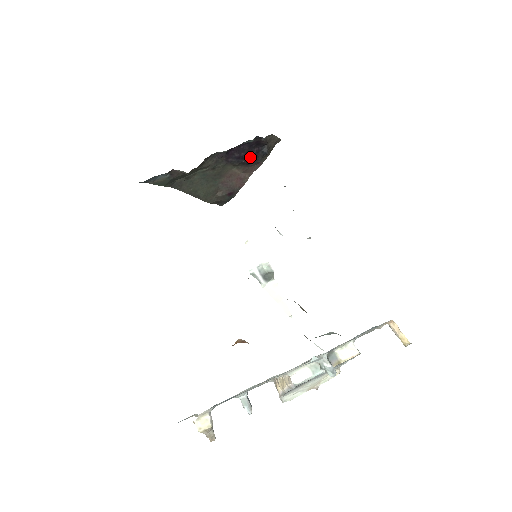
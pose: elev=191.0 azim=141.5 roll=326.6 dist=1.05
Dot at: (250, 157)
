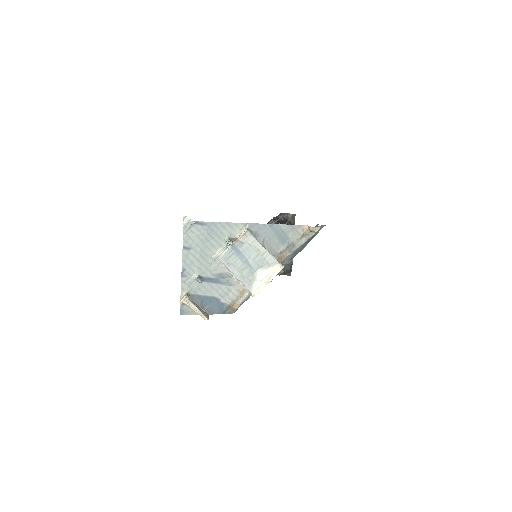
Dot at: occluded
